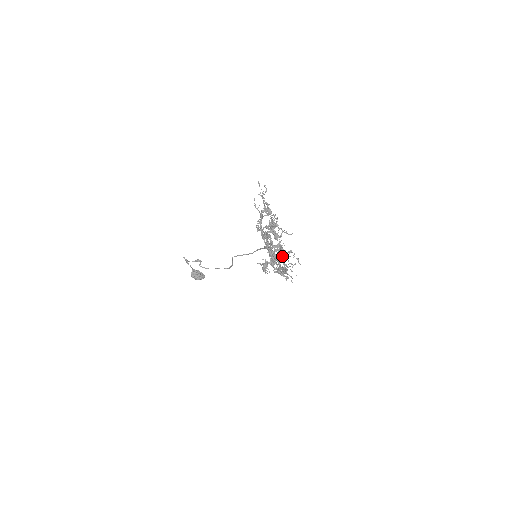
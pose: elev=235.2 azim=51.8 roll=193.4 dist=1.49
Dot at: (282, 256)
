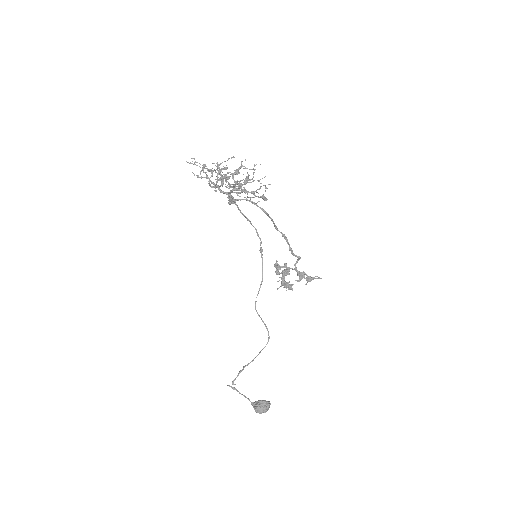
Dot at: occluded
